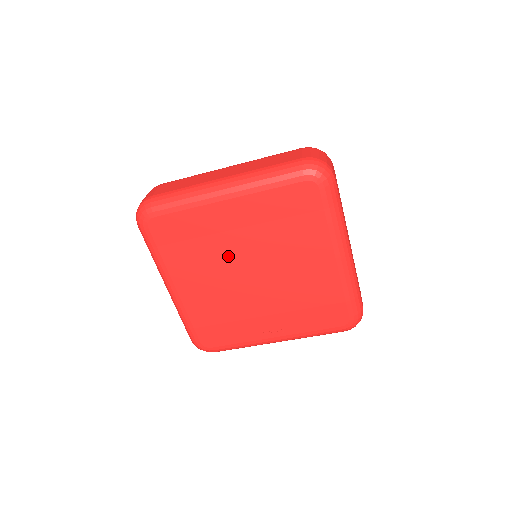
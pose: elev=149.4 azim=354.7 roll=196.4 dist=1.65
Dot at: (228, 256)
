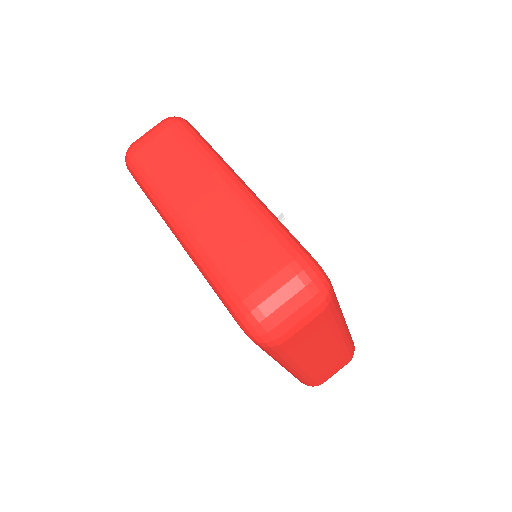
Dot at: occluded
